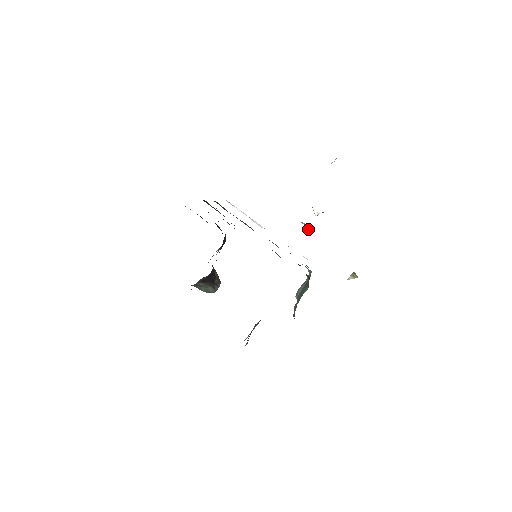
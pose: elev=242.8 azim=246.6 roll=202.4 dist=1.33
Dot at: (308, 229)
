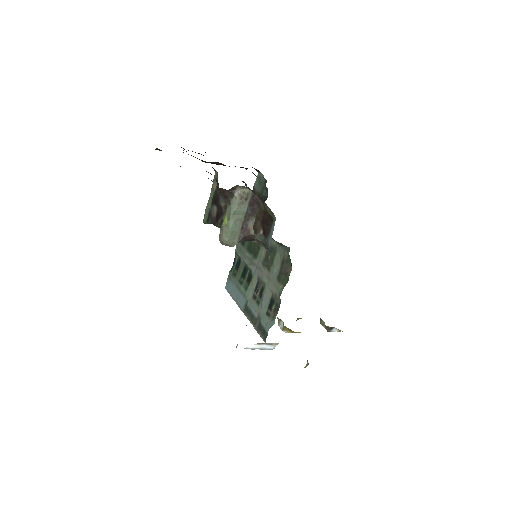
Dot at: (283, 326)
